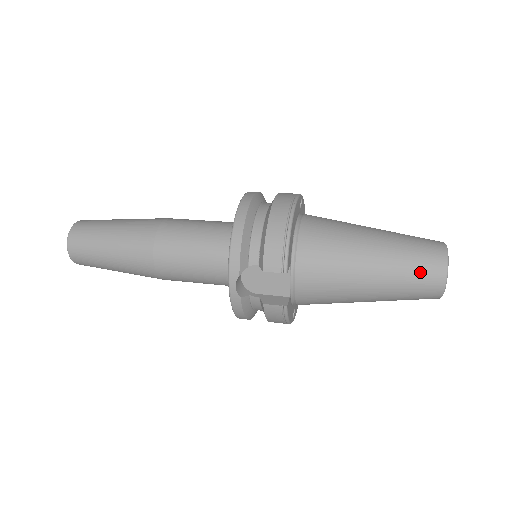
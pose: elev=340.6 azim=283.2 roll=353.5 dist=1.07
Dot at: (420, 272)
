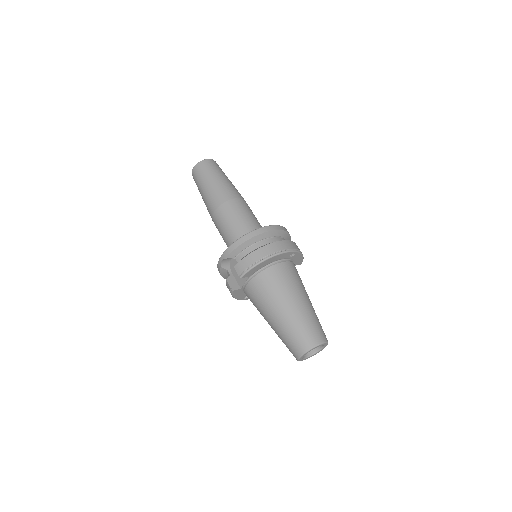
Dot at: (294, 340)
